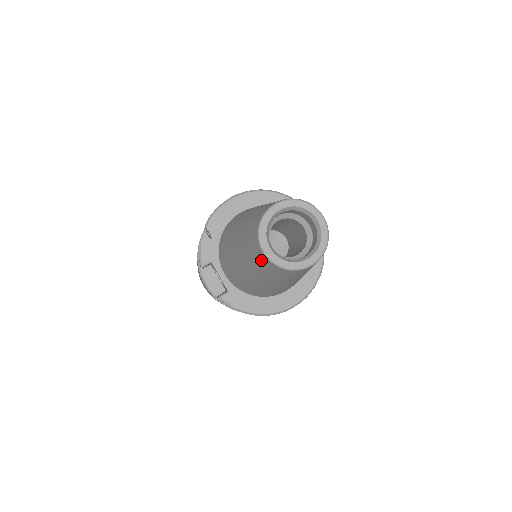
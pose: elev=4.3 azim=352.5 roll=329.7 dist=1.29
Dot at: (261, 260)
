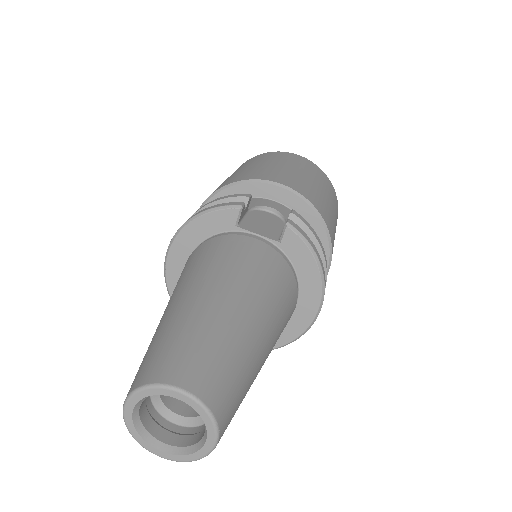
Dot at: occluded
